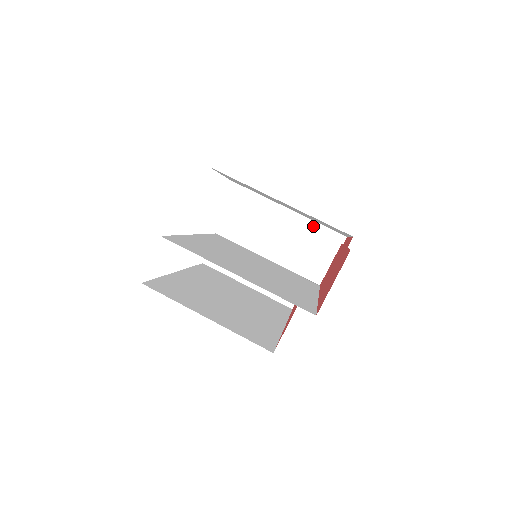
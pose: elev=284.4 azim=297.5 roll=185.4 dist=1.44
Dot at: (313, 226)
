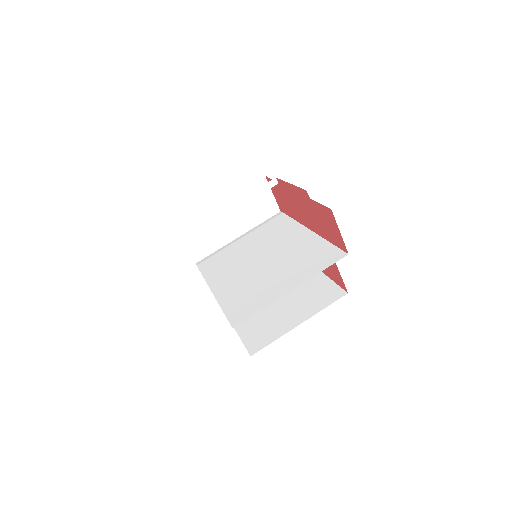
Dot at: (252, 197)
